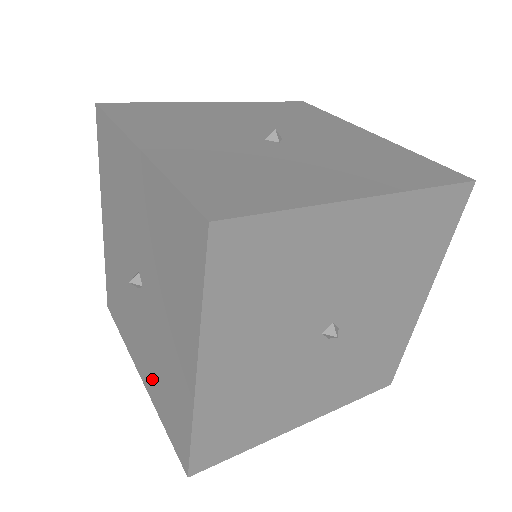
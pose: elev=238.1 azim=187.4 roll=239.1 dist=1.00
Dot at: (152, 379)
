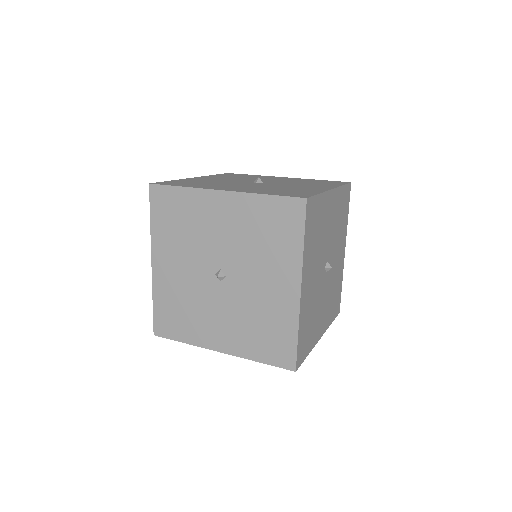
Dot at: (241, 338)
